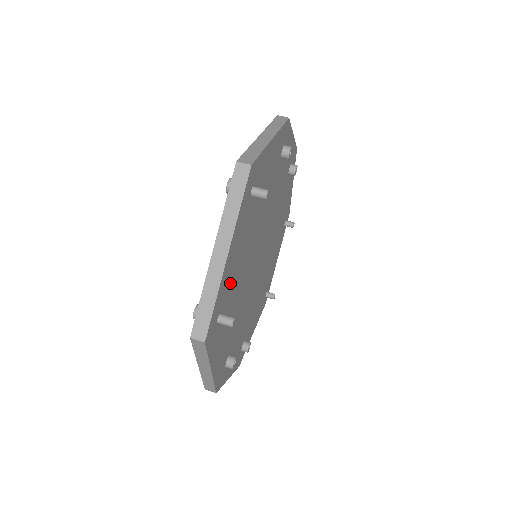
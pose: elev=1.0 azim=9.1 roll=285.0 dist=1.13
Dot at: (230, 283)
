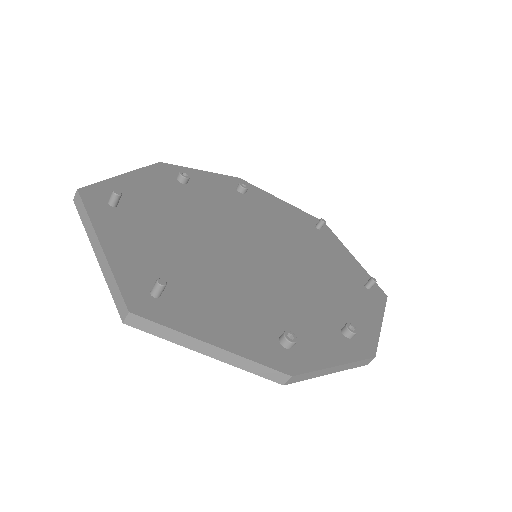
Dot at: (154, 267)
